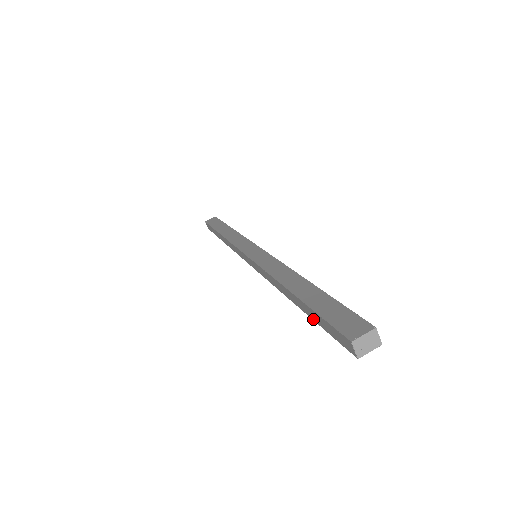
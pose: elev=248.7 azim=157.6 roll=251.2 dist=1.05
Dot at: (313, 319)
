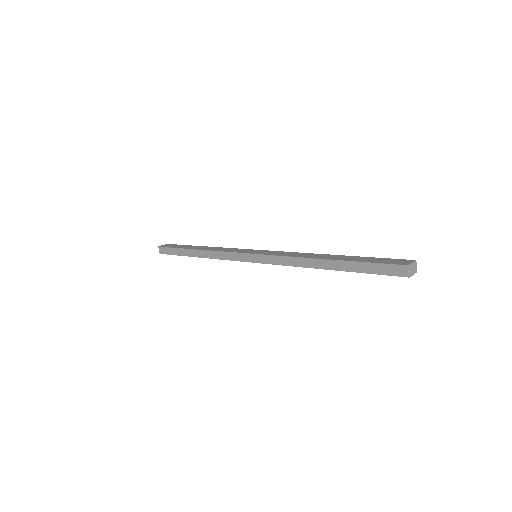
Dot at: (355, 271)
